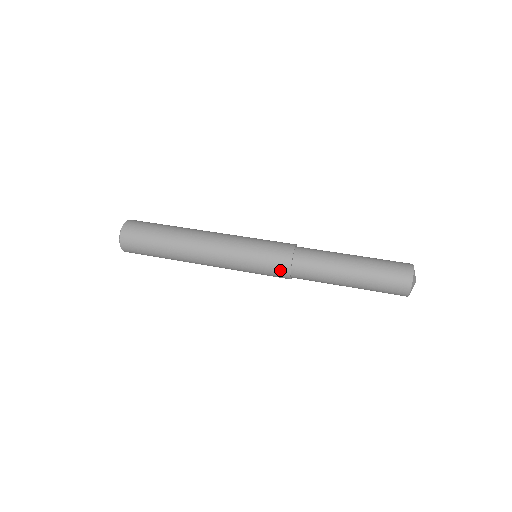
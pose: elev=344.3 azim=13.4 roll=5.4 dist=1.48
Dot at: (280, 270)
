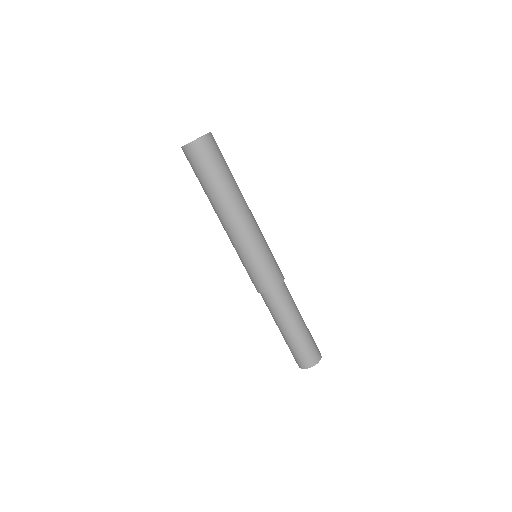
Dot at: (260, 285)
